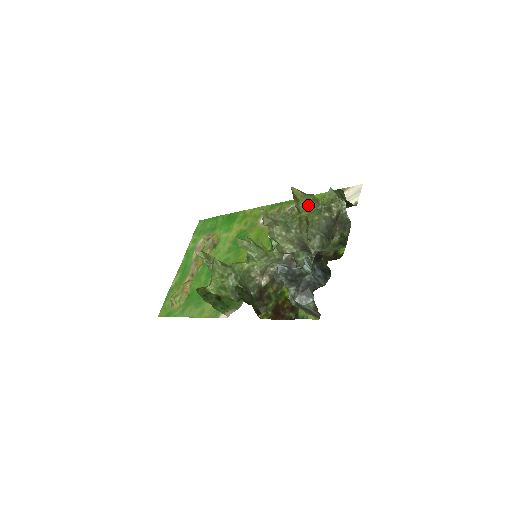
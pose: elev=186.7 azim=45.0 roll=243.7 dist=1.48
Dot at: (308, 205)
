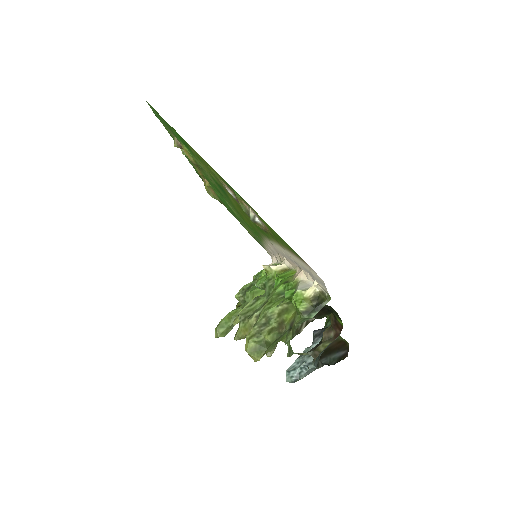
Dot at: (275, 344)
